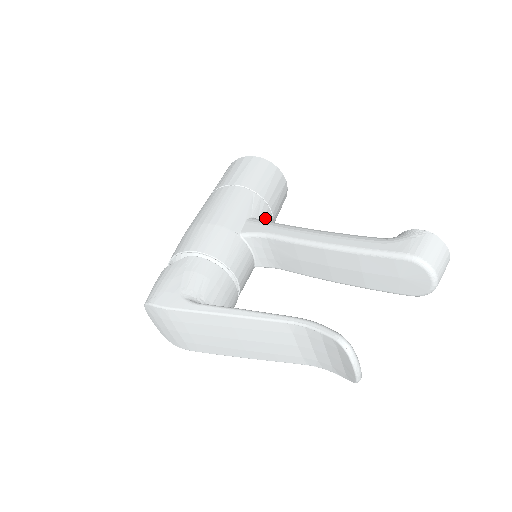
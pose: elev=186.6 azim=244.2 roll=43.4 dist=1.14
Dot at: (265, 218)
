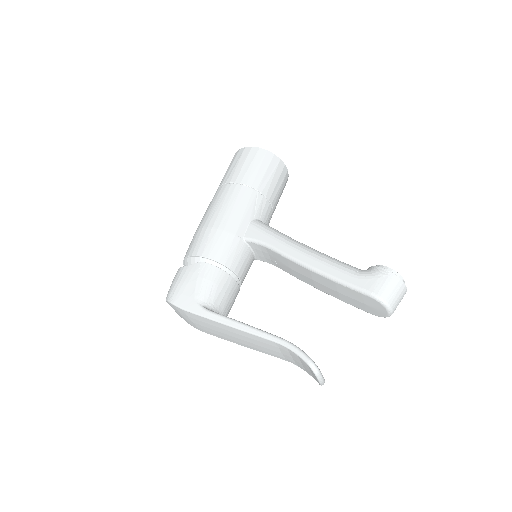
Dot at: (266, 215)
